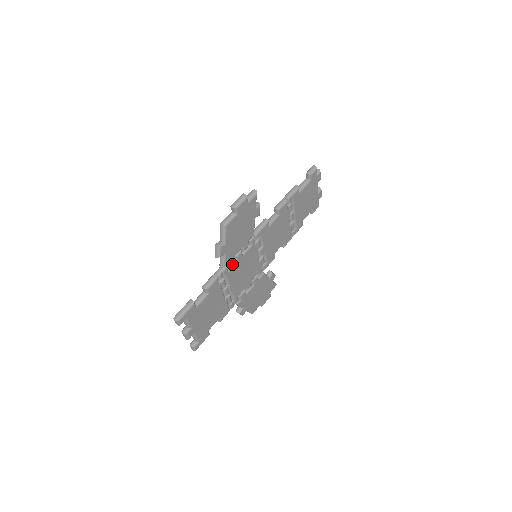
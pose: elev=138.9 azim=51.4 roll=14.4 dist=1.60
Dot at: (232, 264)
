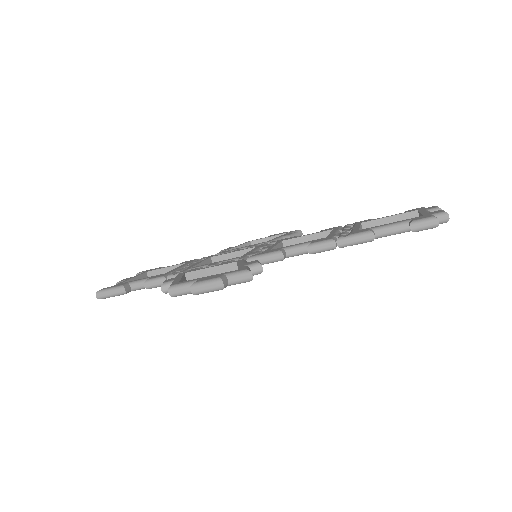
Dot at: occluded
